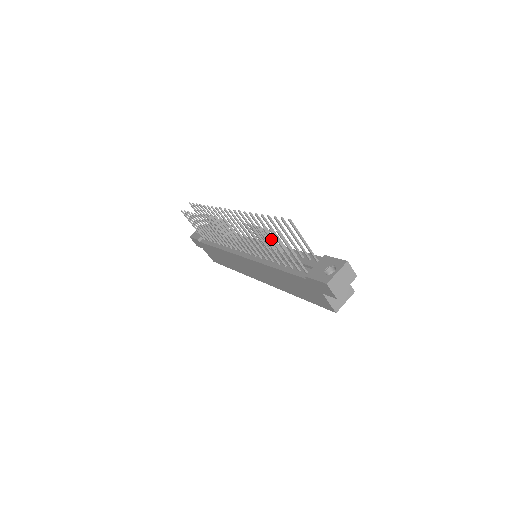
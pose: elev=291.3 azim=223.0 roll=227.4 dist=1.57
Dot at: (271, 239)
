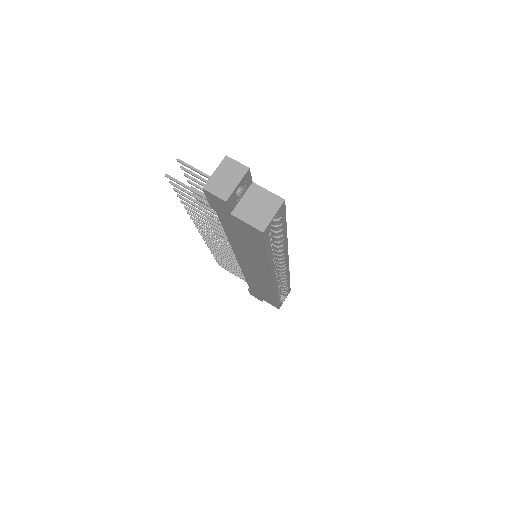
Dot at: (186, 197)
